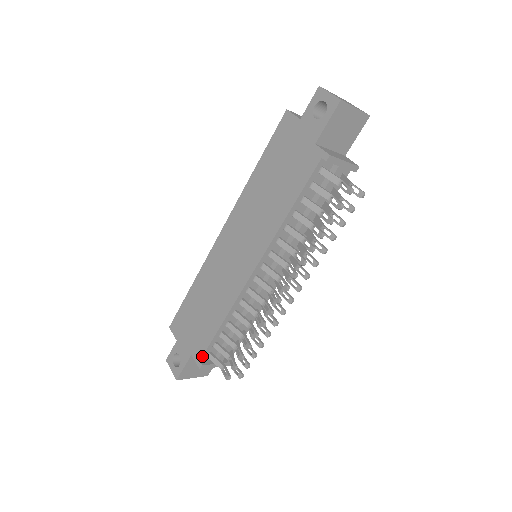
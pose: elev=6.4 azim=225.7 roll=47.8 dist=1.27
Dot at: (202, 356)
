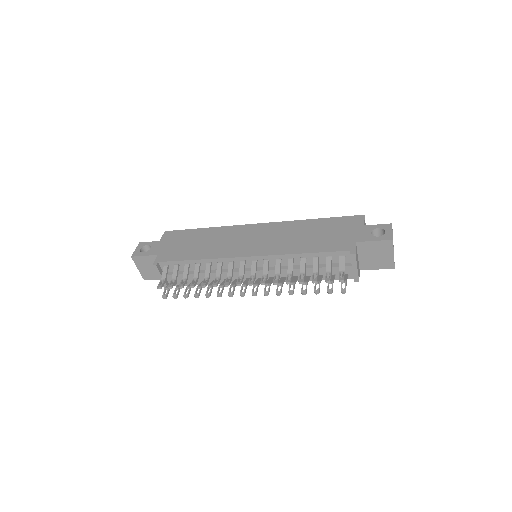
Dot at: (163, 261)
